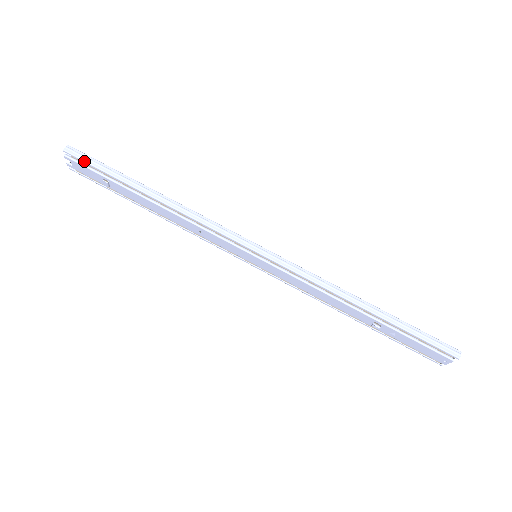
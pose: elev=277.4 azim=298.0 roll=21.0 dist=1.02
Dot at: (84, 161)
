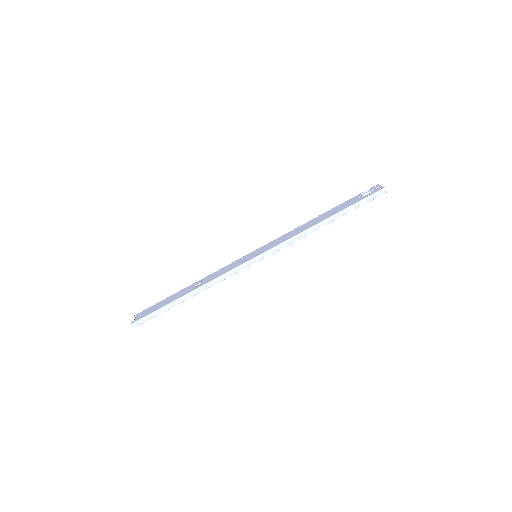
Dot at: occluded
